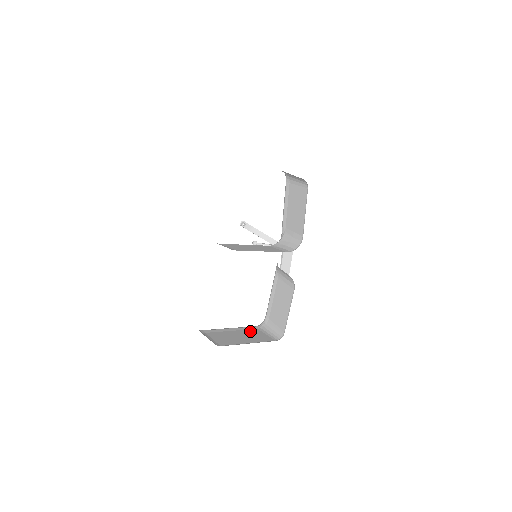
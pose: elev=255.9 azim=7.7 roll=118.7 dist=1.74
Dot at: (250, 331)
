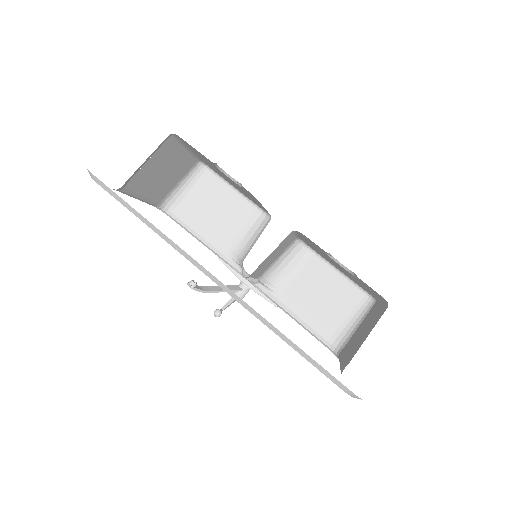
Dot at: (351, 342)
